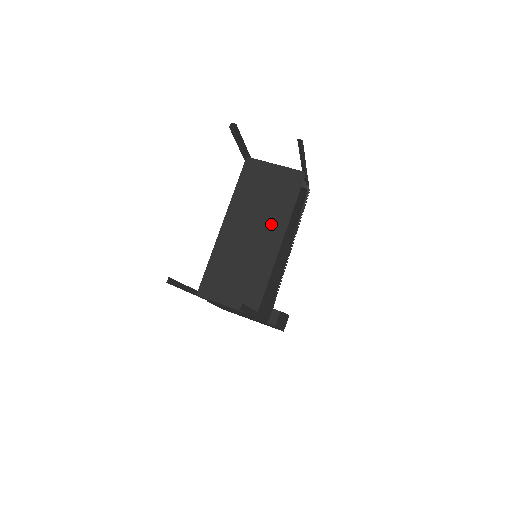
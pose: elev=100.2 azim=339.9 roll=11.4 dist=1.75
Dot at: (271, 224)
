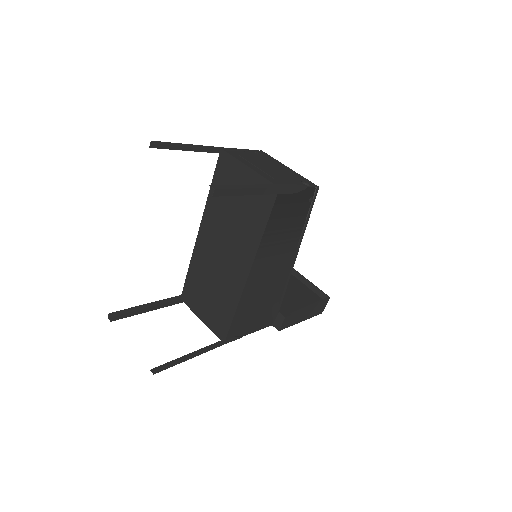
Dot at: (240, 247)
